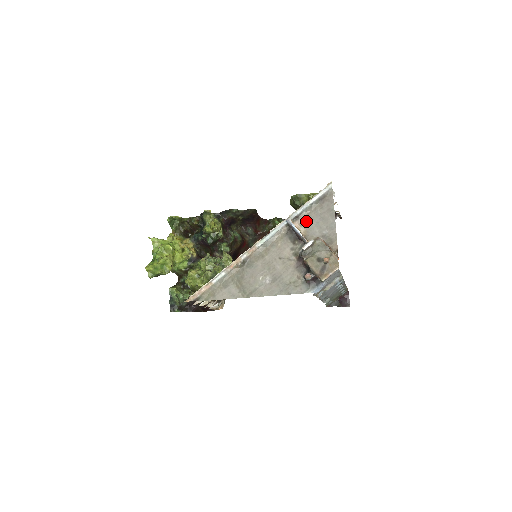
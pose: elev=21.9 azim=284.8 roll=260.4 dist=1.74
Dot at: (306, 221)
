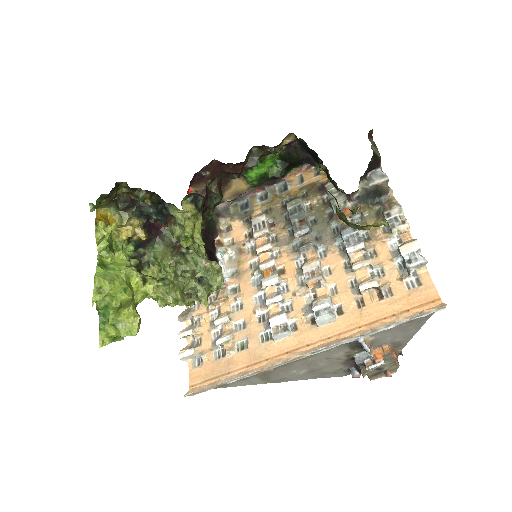
Dot at: (381, 333)
